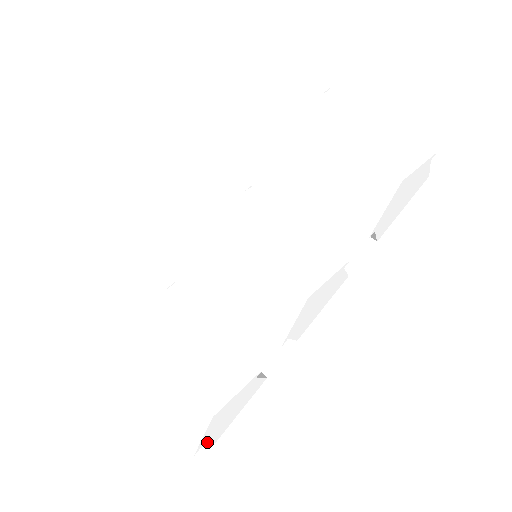
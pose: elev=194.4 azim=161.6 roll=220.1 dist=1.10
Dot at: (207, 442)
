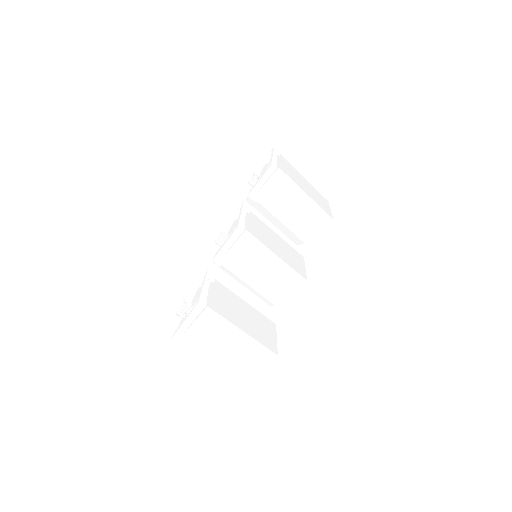
Dot at: occluded
